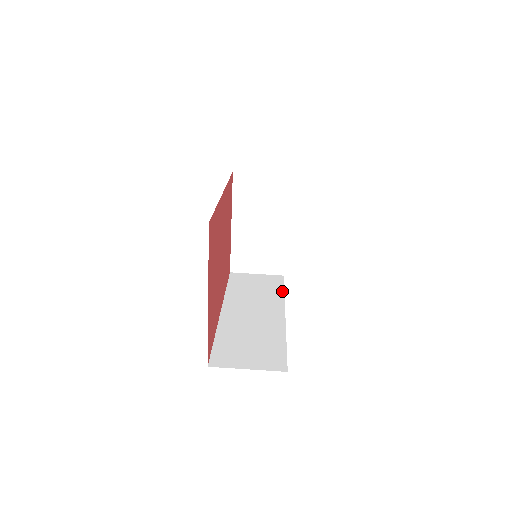
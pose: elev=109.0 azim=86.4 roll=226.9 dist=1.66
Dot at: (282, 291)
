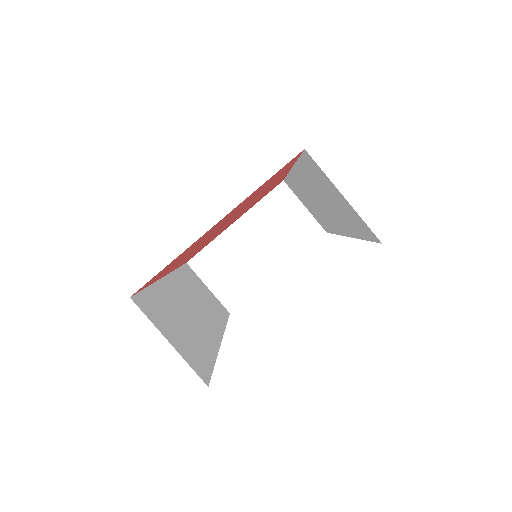
Dot at: (225, 321)
